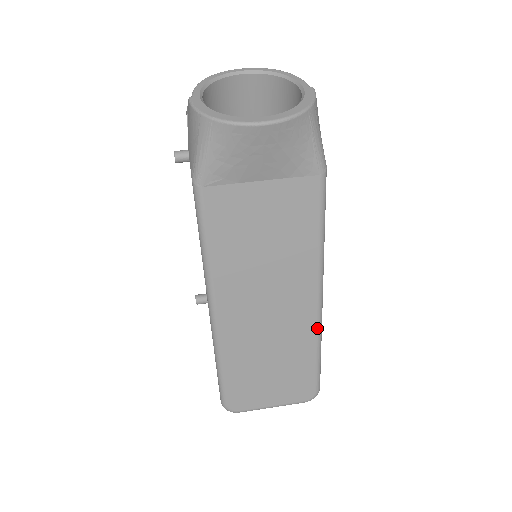
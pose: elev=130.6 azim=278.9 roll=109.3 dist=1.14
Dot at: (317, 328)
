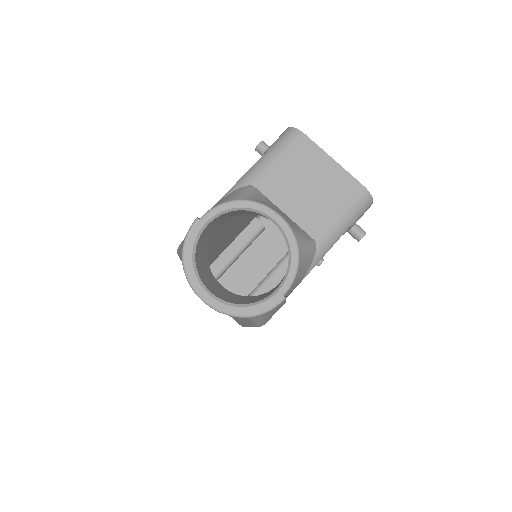
Dot at: (245, 326)
